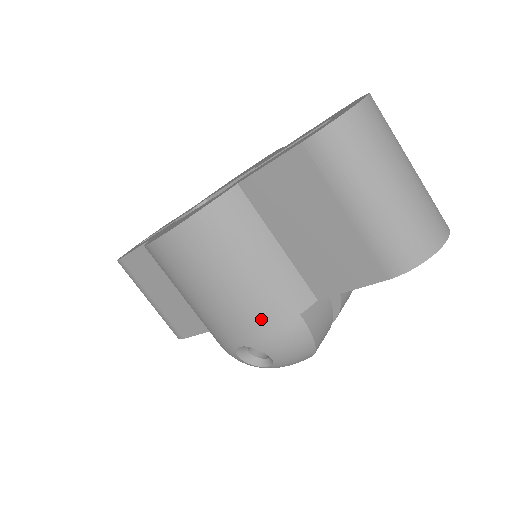
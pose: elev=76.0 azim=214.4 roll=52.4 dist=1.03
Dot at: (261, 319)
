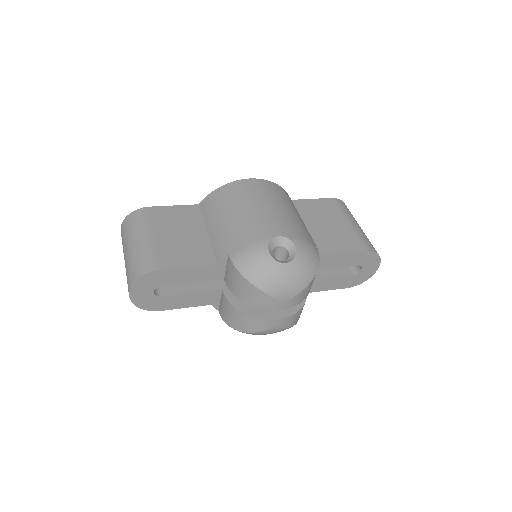
Dot at: (299, 230)
